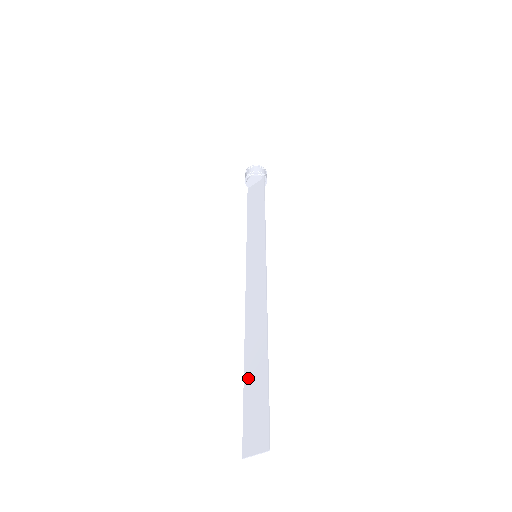
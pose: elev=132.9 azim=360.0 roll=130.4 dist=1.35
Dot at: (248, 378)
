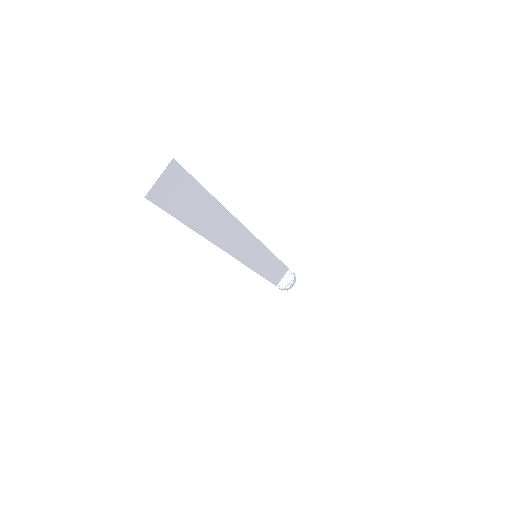
Dot at: (195, 222)
